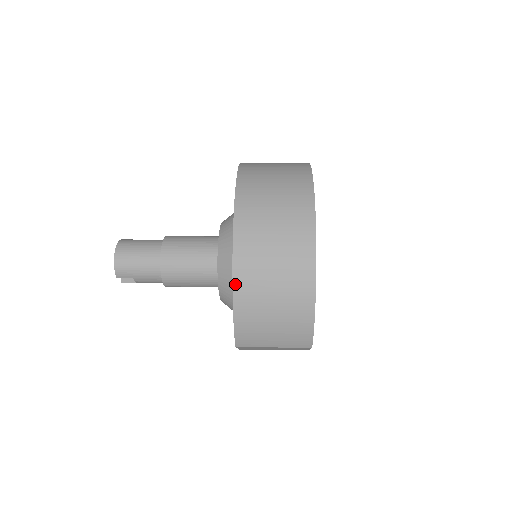
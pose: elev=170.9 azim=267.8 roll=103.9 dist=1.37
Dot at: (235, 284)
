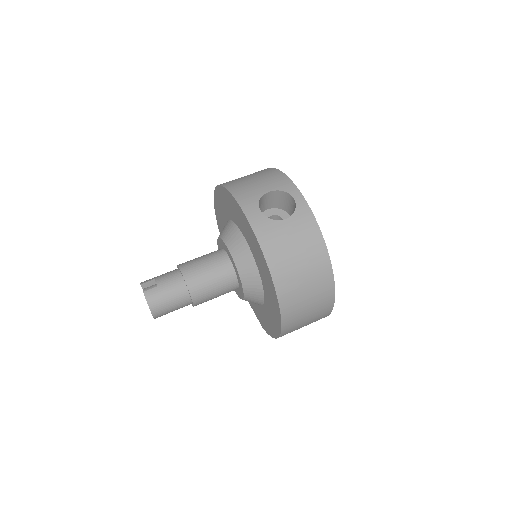
Dot at: occluded
